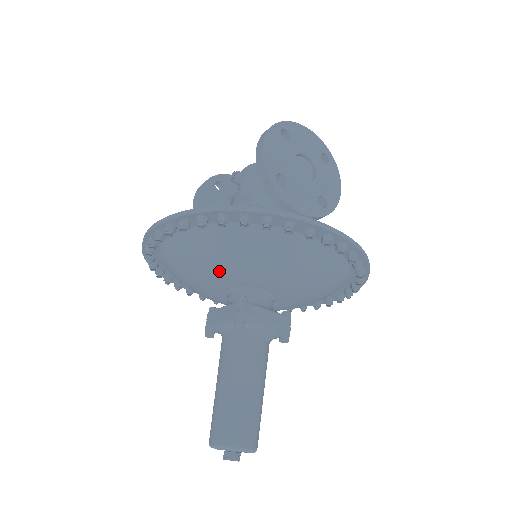
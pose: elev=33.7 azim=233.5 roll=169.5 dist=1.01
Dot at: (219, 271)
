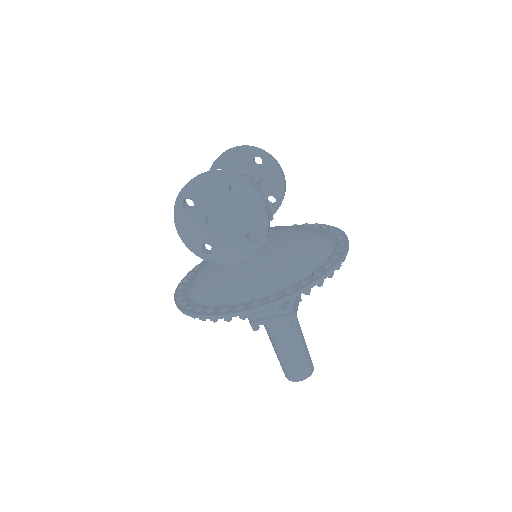
Dot at: occluded
